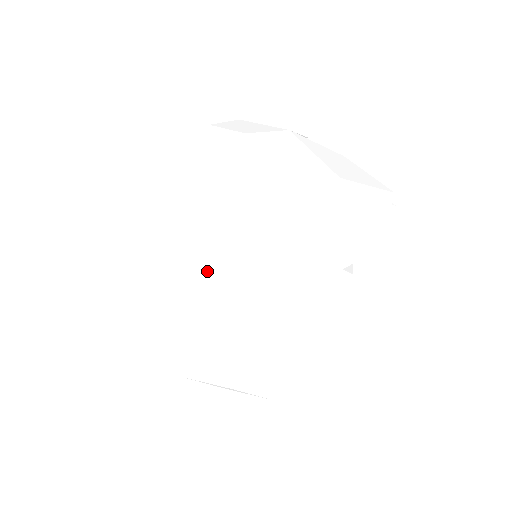
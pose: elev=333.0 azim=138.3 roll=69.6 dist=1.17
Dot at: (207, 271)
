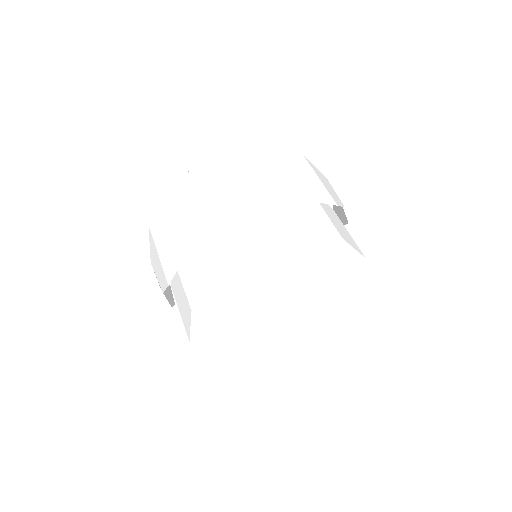
Dot at: occluded
